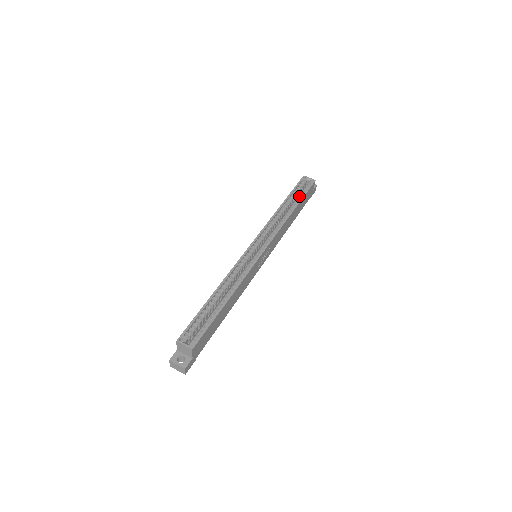
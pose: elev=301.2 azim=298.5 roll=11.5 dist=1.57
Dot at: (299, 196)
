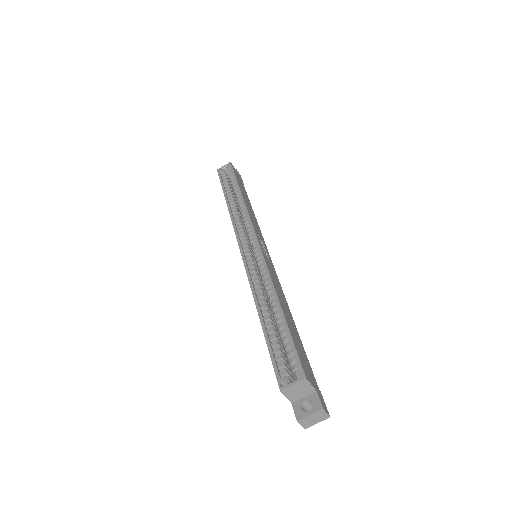
Dot at: (232, 184)
